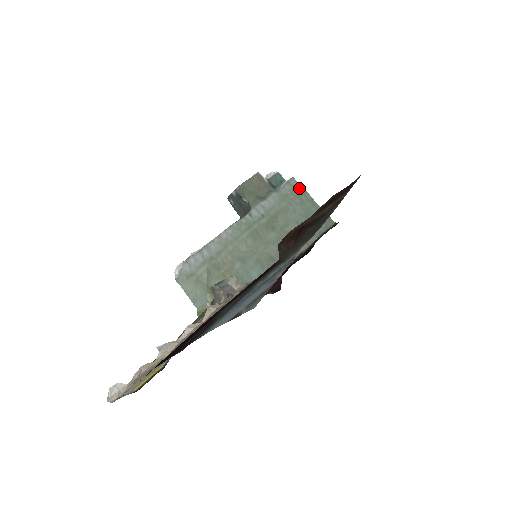
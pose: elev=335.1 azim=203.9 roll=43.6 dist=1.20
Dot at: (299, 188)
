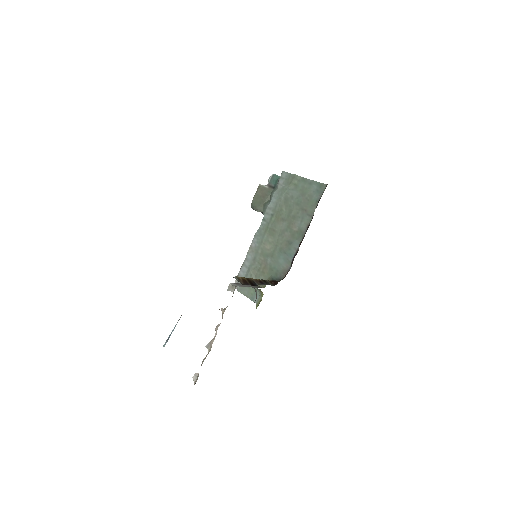
Dot at: (290, 176)
